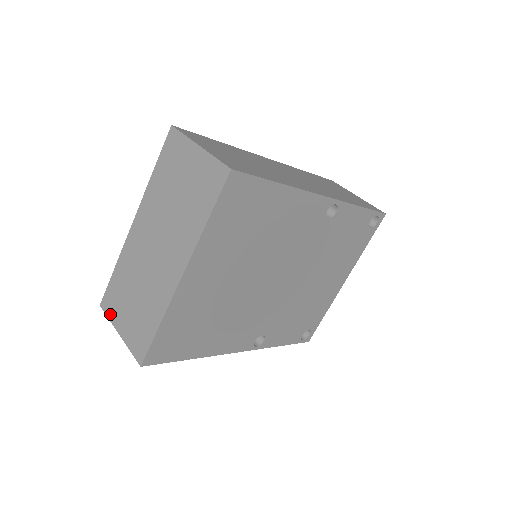
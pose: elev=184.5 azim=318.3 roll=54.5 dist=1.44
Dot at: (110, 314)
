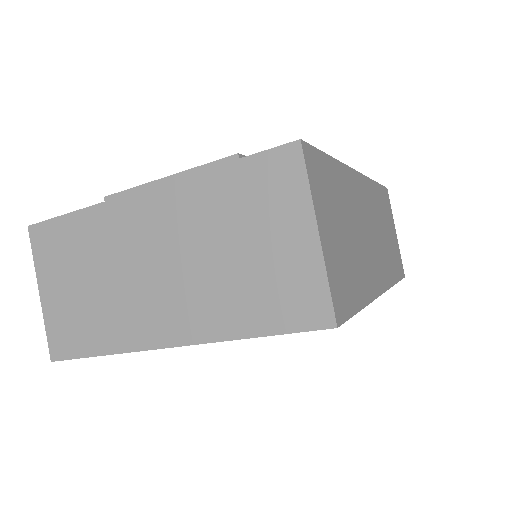
Dot at: (38, 256)
